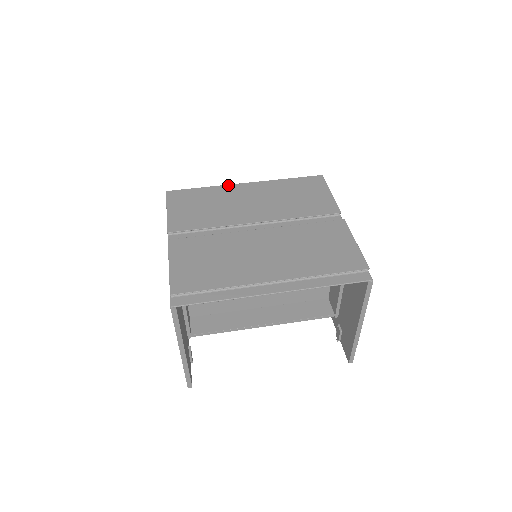
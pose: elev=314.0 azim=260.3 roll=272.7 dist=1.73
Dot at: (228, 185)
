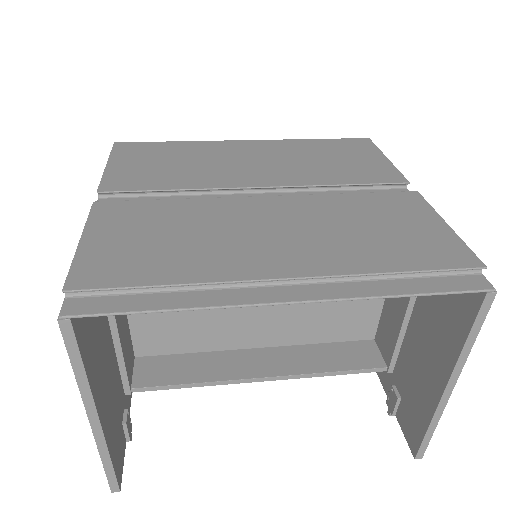
Dot at: (217, 141)
